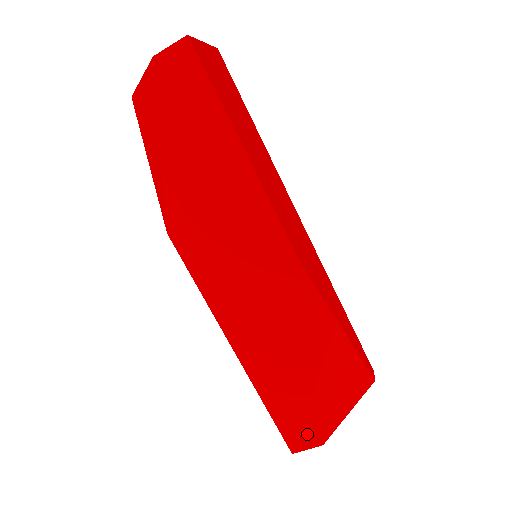
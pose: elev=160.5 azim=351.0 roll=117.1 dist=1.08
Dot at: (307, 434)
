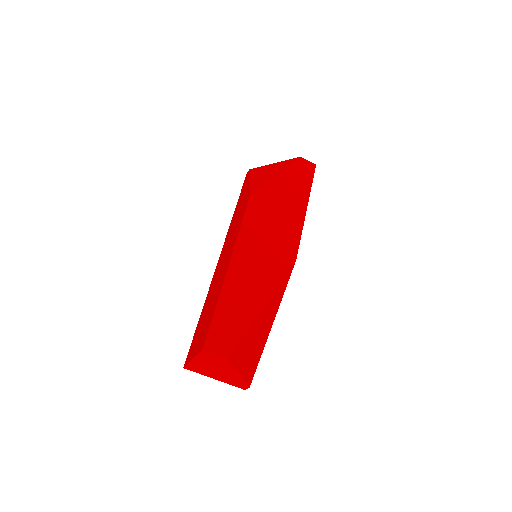
Dot at: (225, 343)
